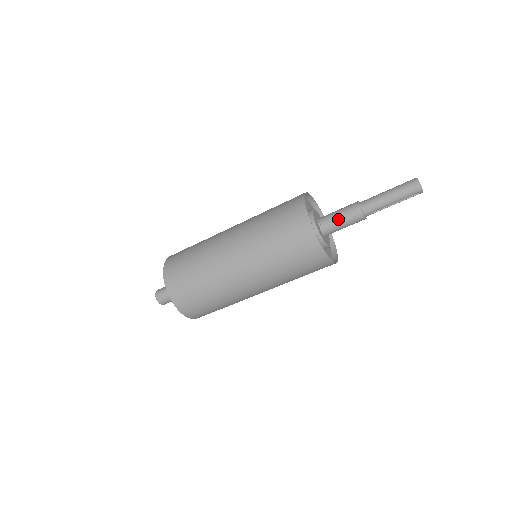
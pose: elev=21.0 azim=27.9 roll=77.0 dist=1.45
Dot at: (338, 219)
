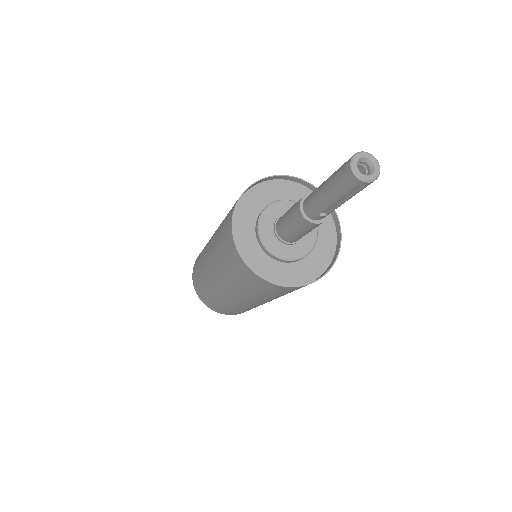
Dot at: (286, 225)
